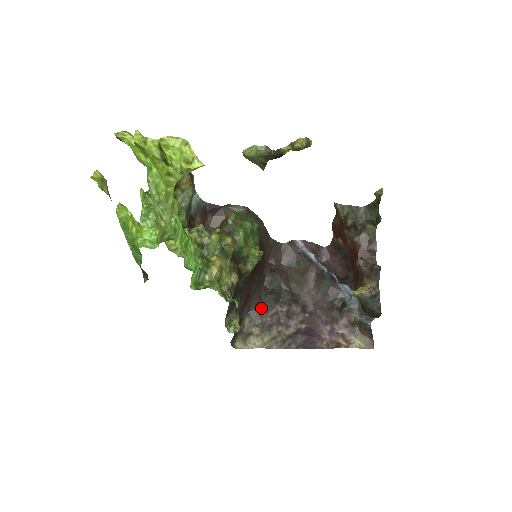
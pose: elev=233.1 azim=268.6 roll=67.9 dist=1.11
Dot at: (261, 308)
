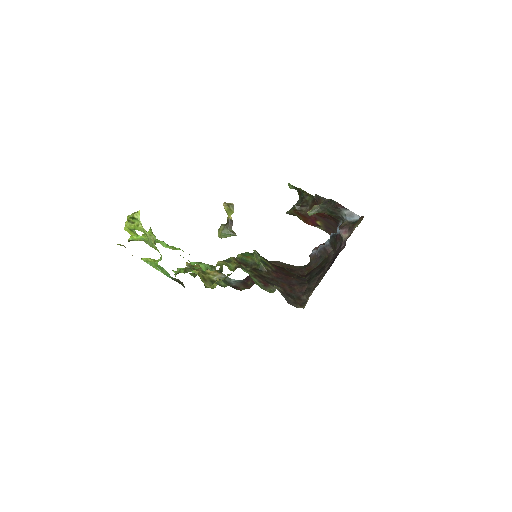
Dot at: (309, 286)
